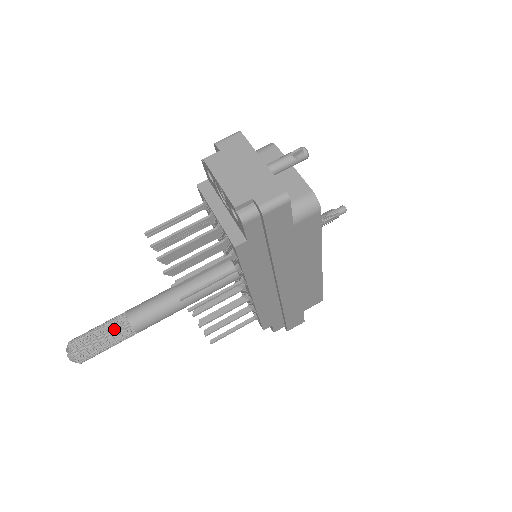
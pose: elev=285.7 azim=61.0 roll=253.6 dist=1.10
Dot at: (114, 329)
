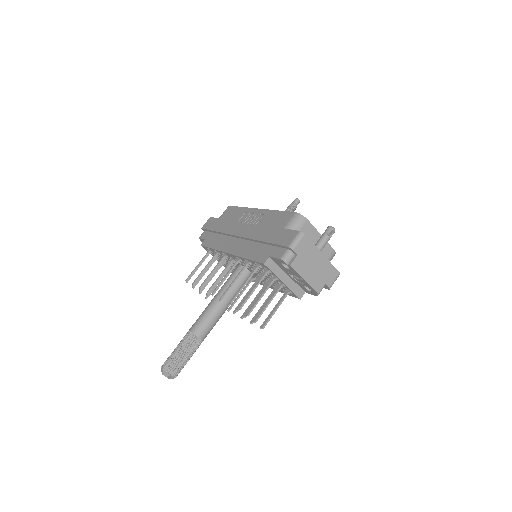
Dot at: (195, 349)
